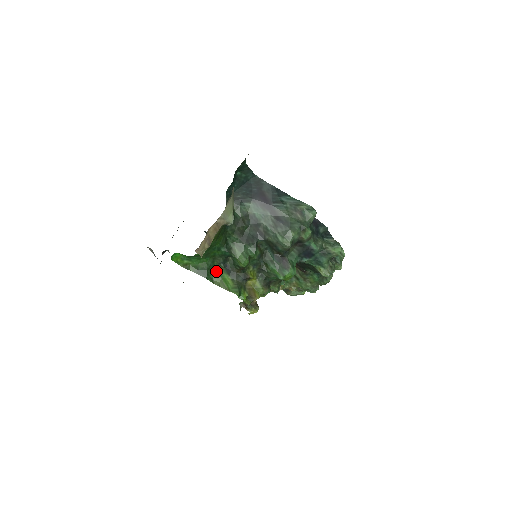
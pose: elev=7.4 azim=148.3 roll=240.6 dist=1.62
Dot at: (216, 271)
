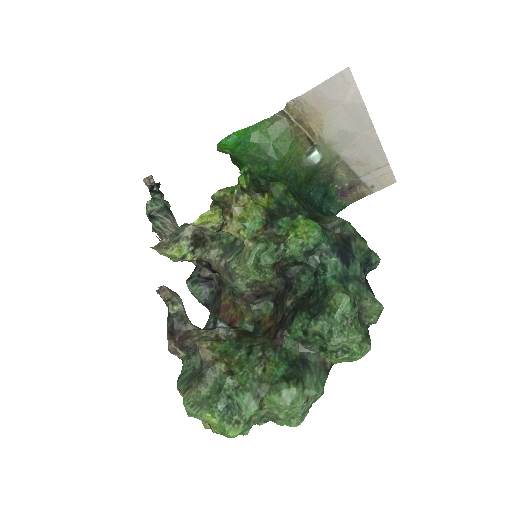
Dot at: occluded
